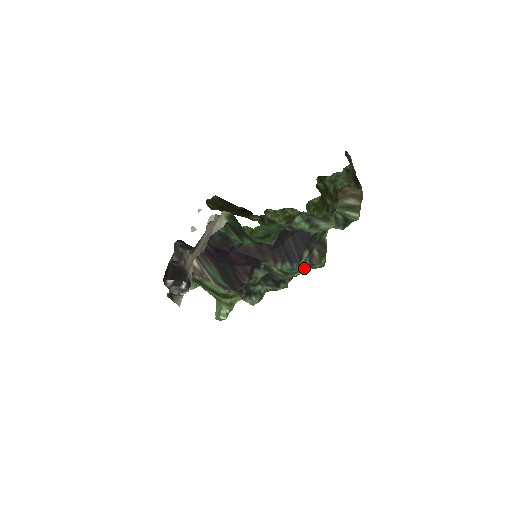
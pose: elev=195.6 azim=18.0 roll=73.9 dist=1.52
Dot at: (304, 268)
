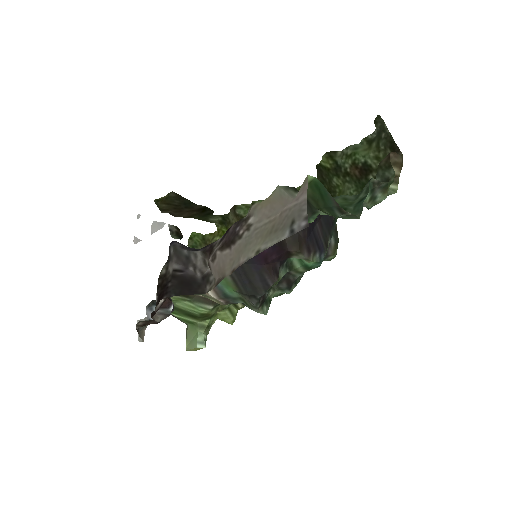
Dot at: occluded
